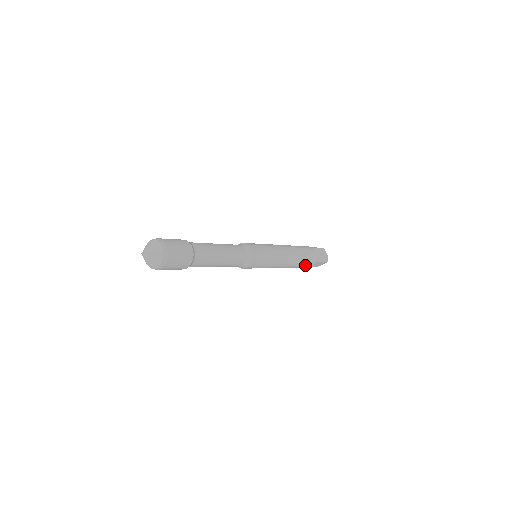
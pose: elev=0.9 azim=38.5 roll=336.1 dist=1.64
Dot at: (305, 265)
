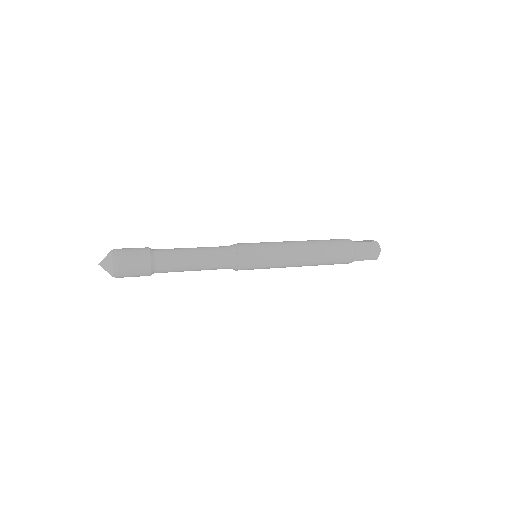
Dot at: occluded
